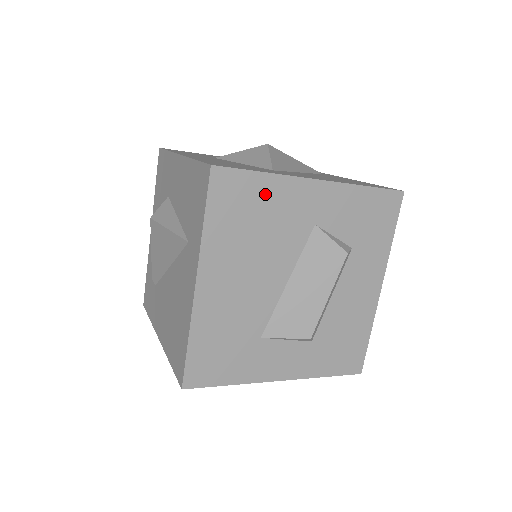
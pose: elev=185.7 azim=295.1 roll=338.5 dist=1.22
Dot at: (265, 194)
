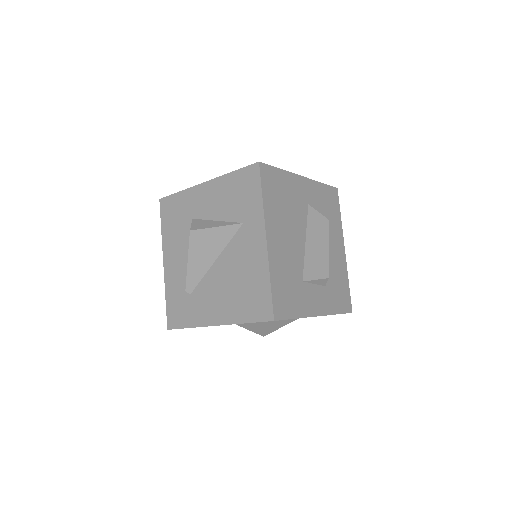
Dot at: (284, 182)
